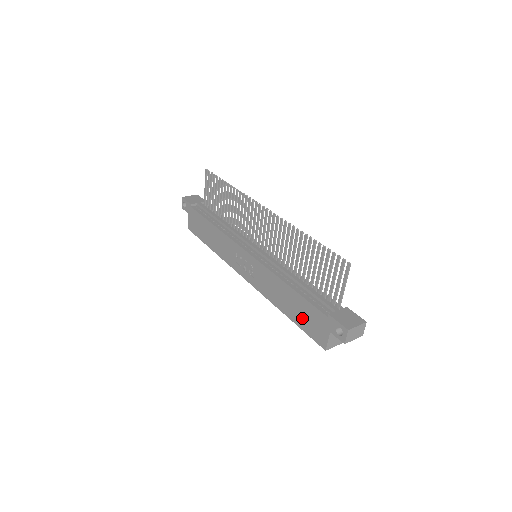
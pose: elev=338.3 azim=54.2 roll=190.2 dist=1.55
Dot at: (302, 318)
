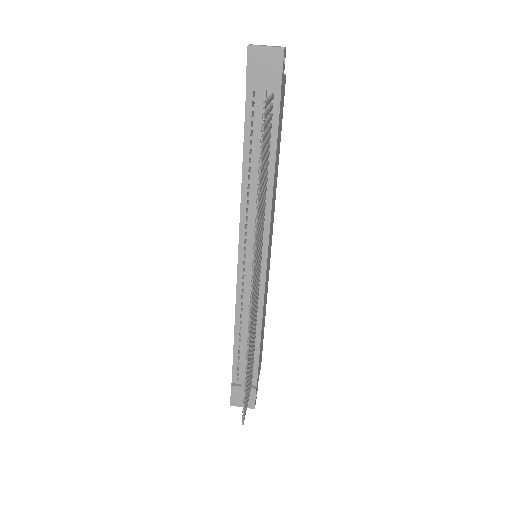
Dot at: occluded
